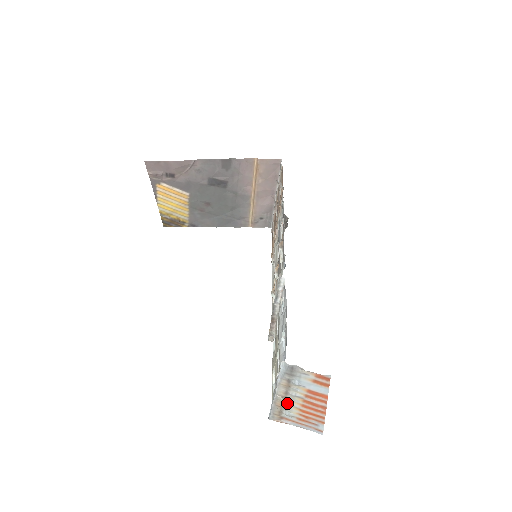
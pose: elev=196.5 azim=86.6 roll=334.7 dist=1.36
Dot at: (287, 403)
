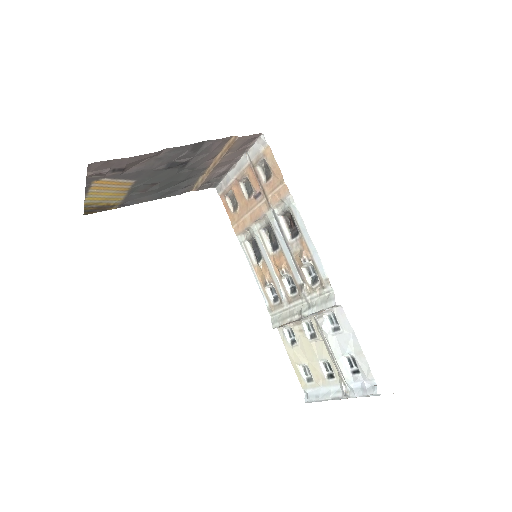
Dot at: occluded
